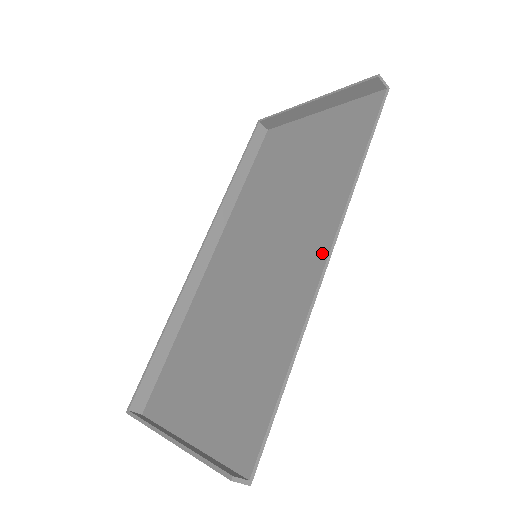
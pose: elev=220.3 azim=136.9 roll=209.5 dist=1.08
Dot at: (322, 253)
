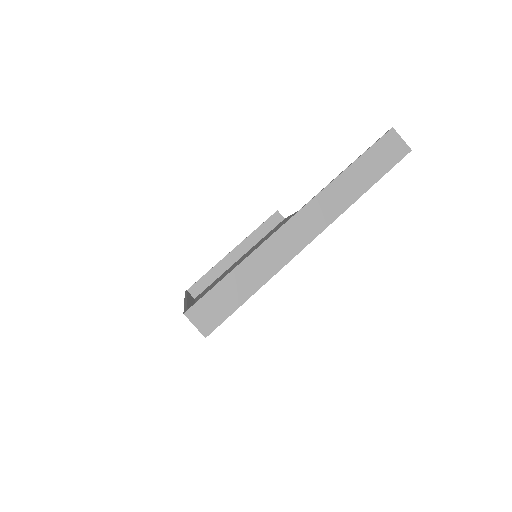
Dot at: occluded
